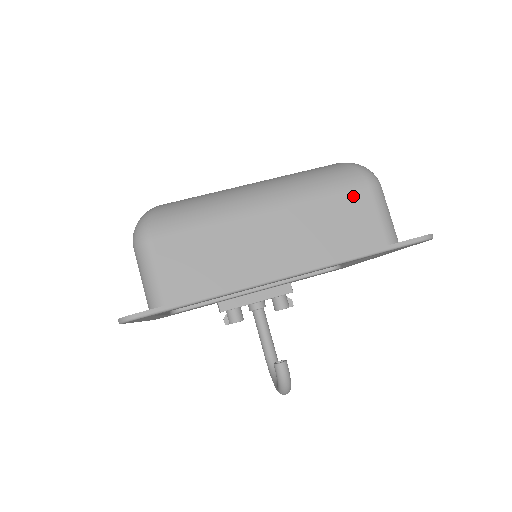
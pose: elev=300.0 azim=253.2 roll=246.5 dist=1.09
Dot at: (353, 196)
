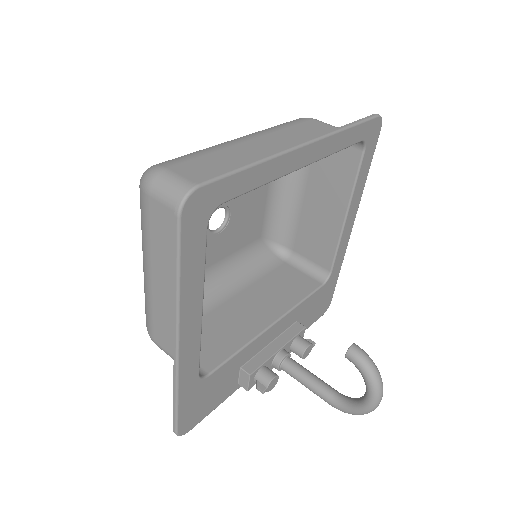
Dot at: (307, 124)
